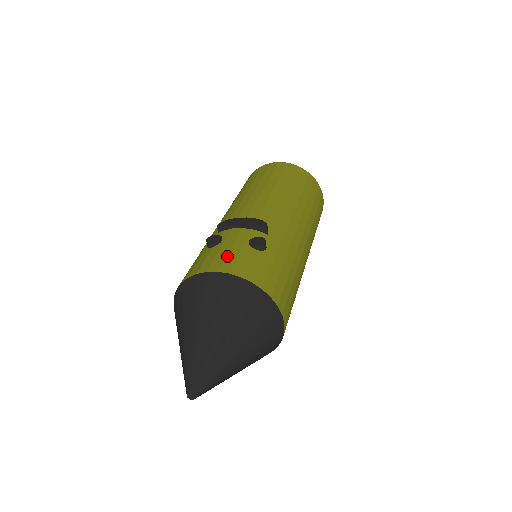
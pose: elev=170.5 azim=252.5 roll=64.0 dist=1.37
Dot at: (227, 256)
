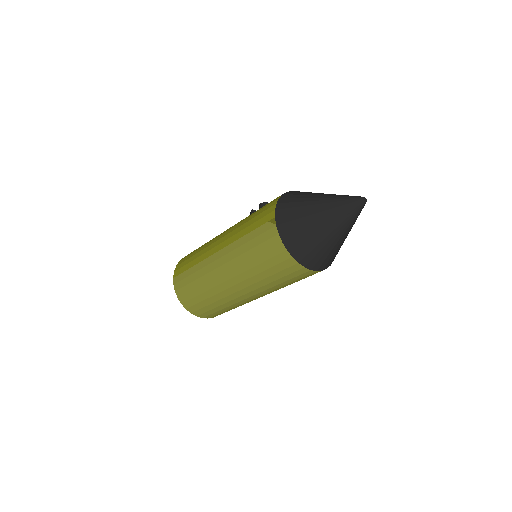
Dot at: occluded
